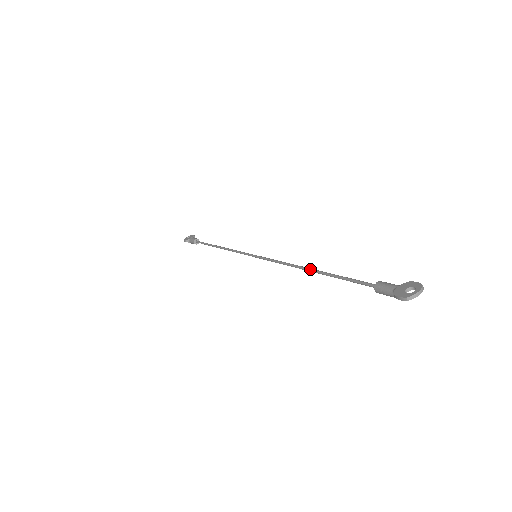
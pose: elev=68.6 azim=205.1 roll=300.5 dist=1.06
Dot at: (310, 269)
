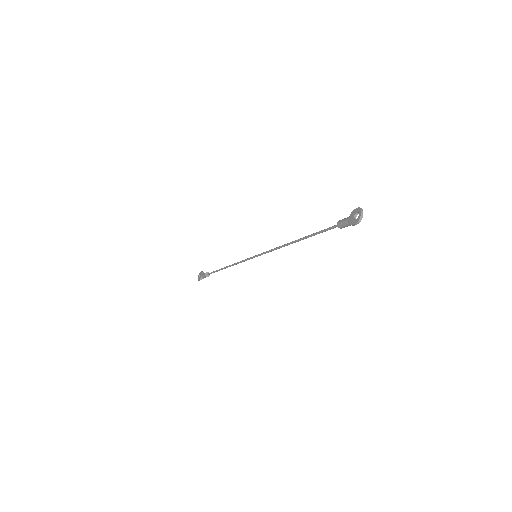
Dot at: (295, 241)
